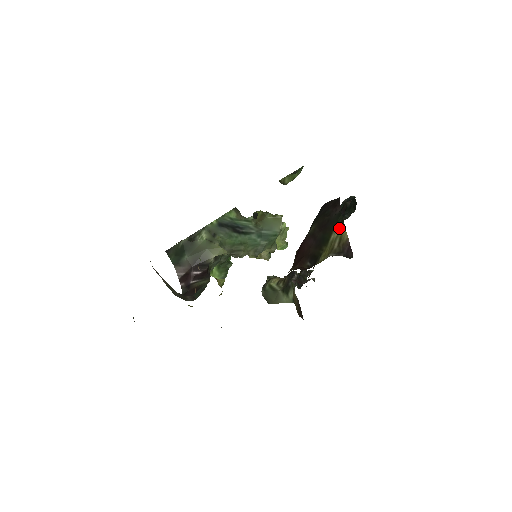
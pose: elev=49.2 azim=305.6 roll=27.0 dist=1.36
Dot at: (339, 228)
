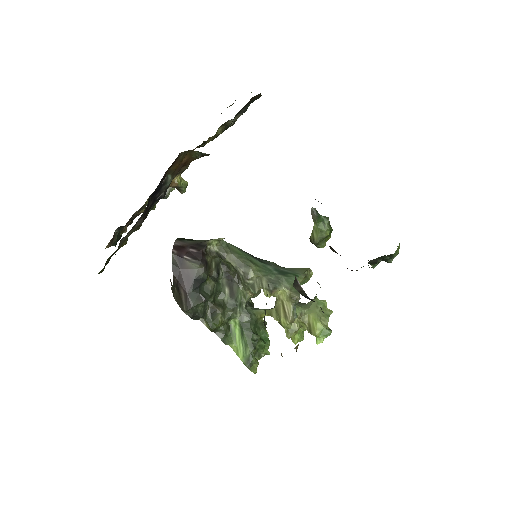
Dot at: occluded
